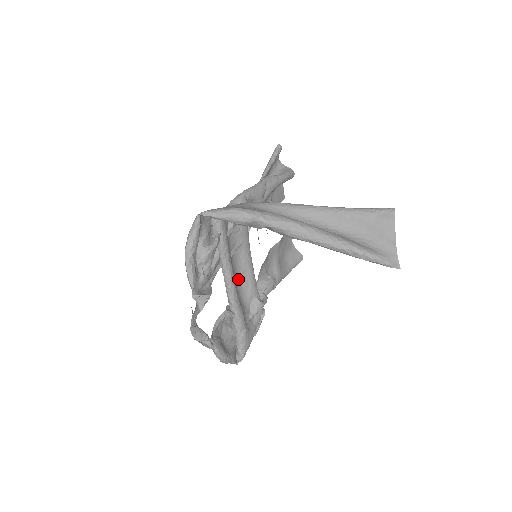
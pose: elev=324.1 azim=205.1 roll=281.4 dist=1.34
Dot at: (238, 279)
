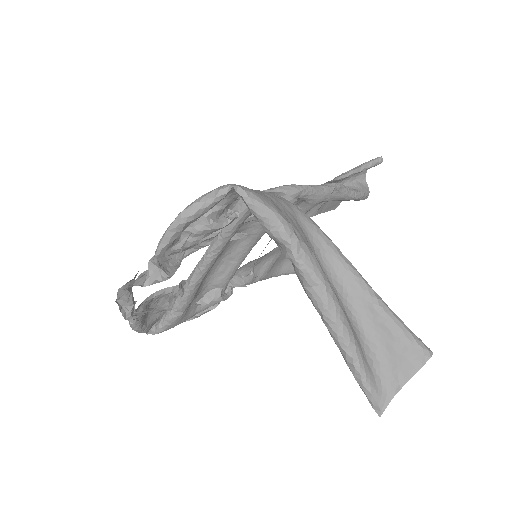
Dot at: (218, 261)
